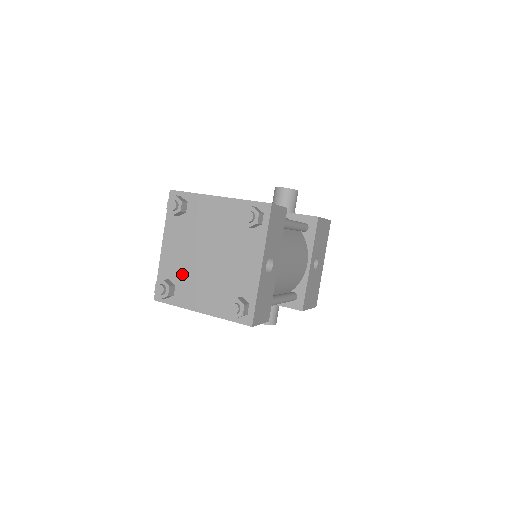
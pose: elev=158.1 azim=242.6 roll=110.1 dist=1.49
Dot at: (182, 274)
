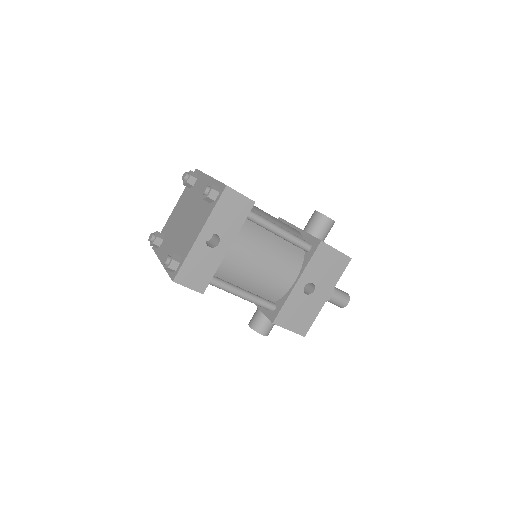
Dot at: (170, 232)
